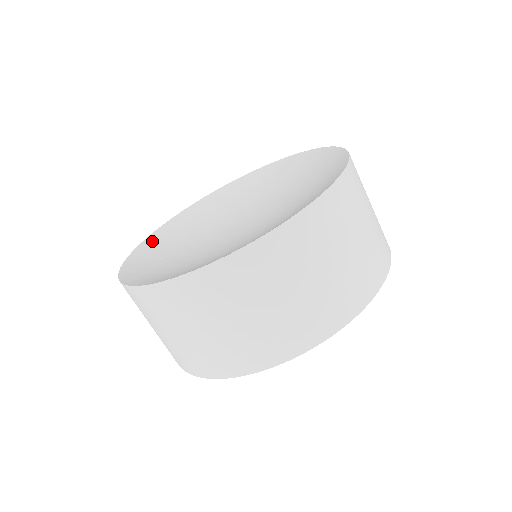
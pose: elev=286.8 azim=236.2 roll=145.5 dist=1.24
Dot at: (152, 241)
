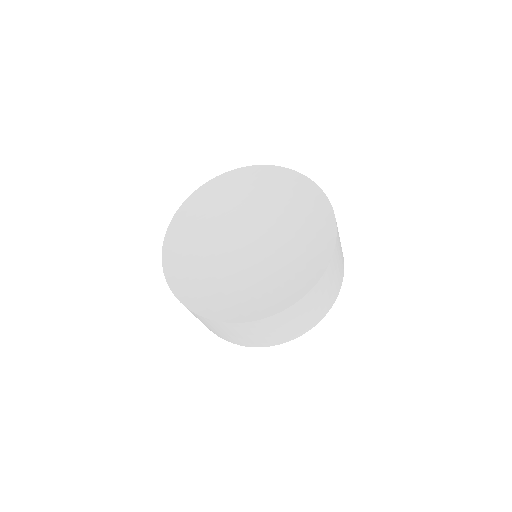
Dot at: (176, 229)
